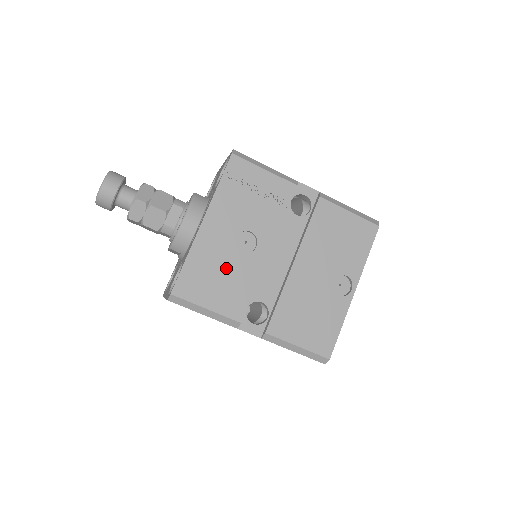
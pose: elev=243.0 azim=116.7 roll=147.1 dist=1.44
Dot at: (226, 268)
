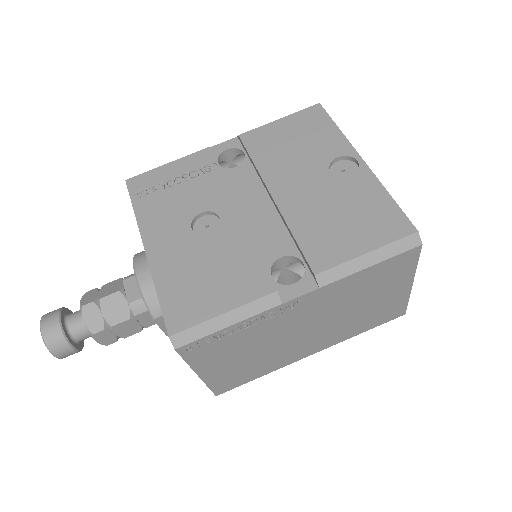
Dot at: (207, 261)
